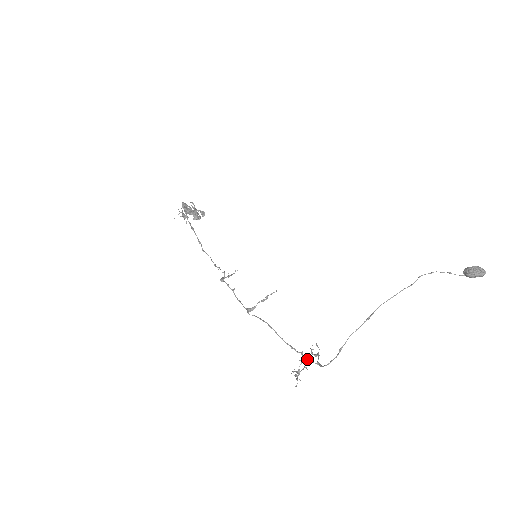
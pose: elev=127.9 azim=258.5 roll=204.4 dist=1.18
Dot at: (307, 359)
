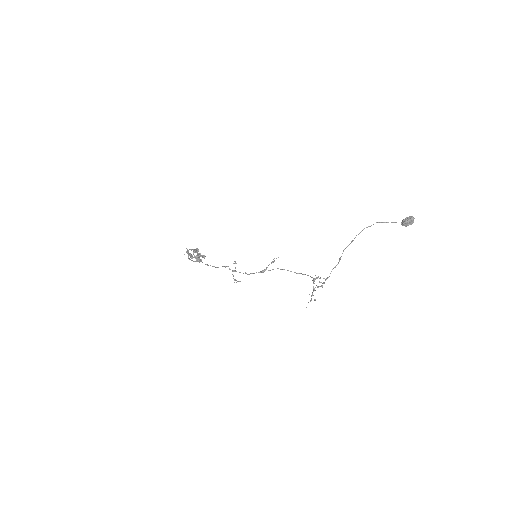
Dot at: occluded
